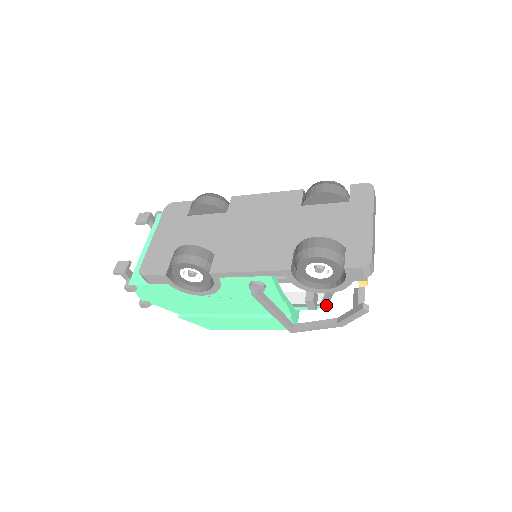
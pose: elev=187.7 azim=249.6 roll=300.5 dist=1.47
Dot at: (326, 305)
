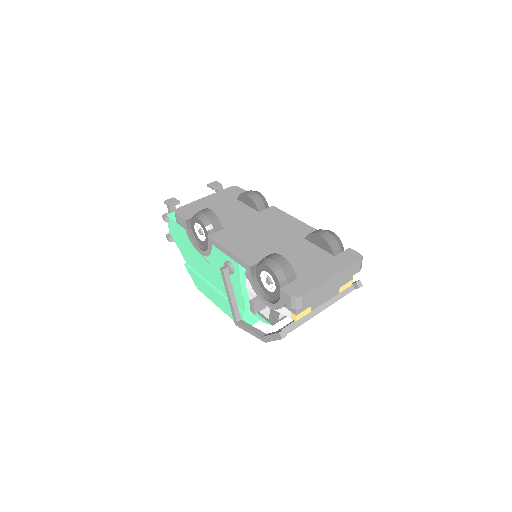
Dot at: (272, 324)
